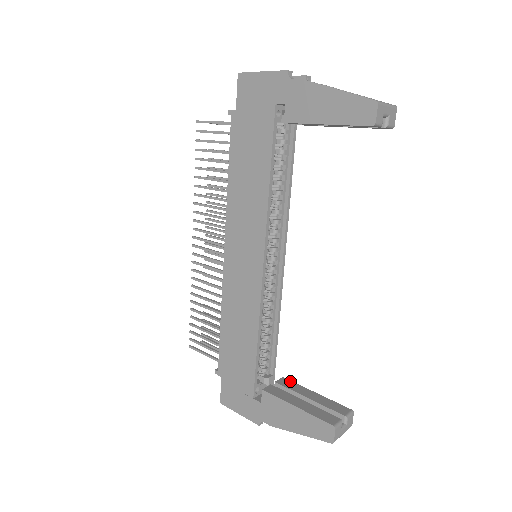
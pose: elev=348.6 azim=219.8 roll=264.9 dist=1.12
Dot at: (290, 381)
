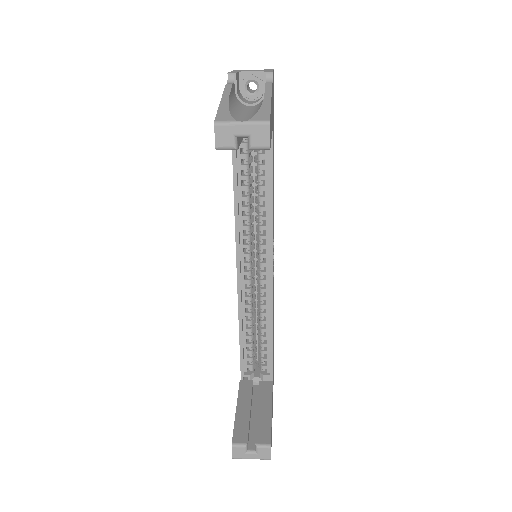
Dot at: (271, 388)
